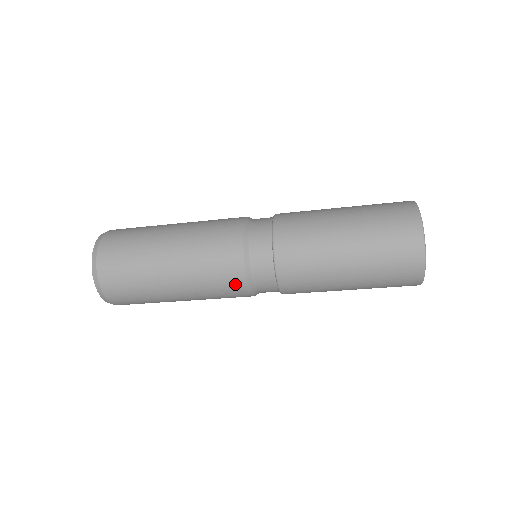
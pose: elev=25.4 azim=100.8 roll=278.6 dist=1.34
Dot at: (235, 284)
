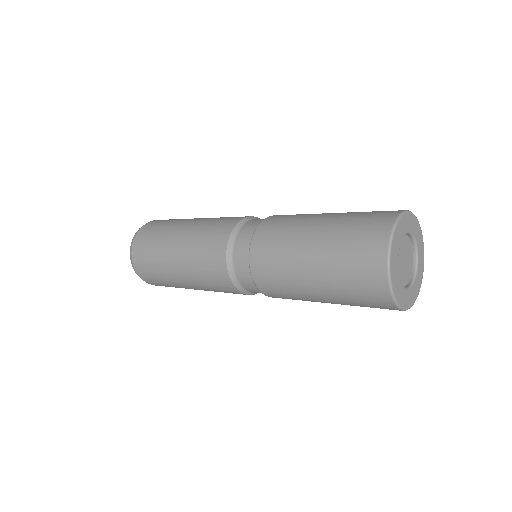
Dot at: occluded
